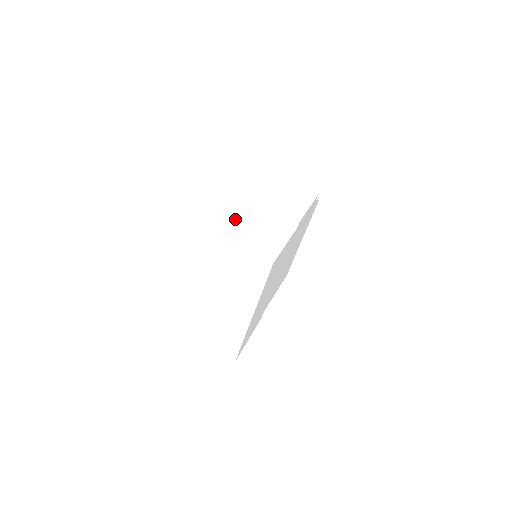
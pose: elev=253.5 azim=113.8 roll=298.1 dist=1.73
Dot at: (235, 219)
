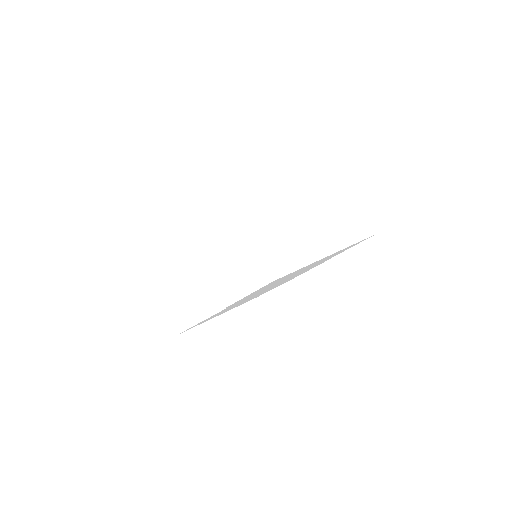
Dot at: occluded
